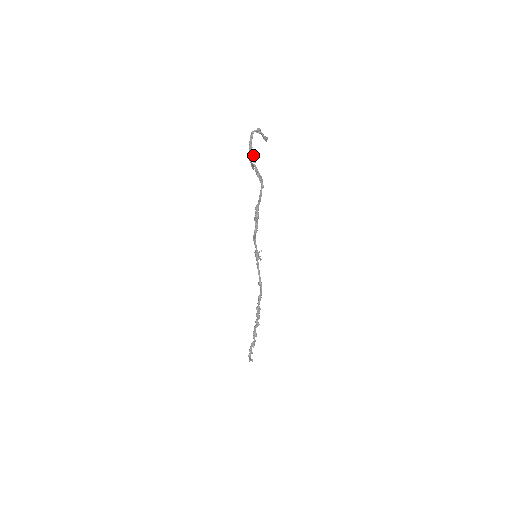
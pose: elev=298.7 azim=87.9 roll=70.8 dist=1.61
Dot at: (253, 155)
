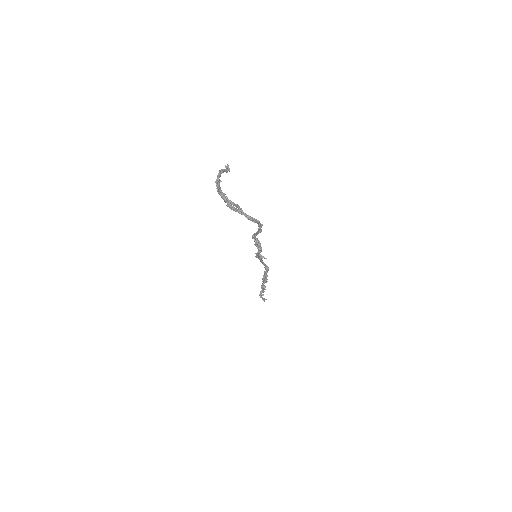
Dot at: (234, 204)
